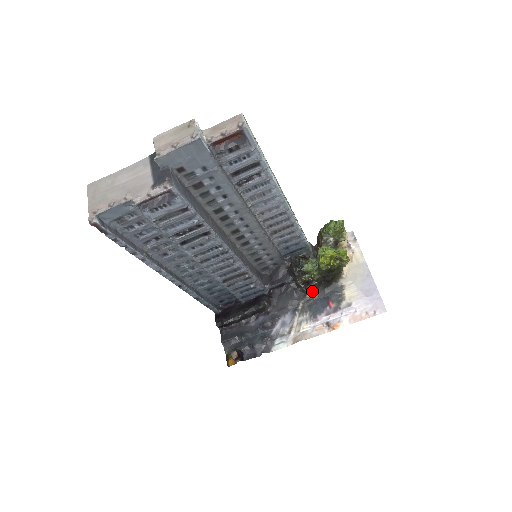
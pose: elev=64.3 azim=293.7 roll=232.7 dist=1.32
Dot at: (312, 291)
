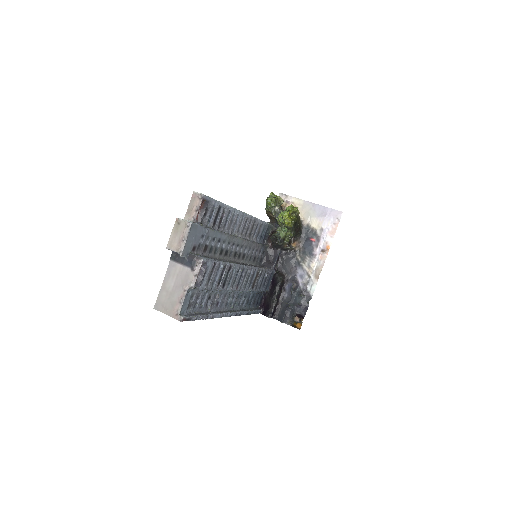
Dot at: (296, 245)
